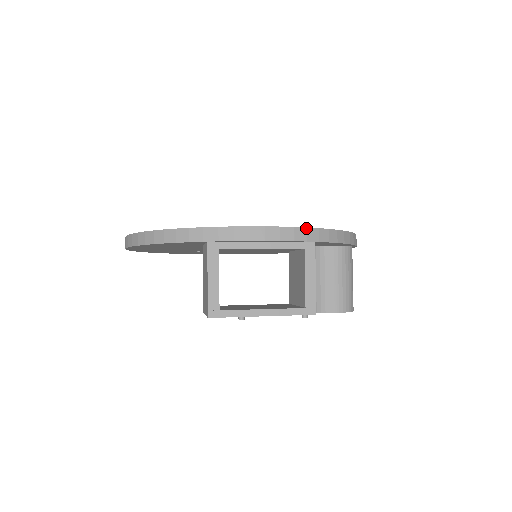
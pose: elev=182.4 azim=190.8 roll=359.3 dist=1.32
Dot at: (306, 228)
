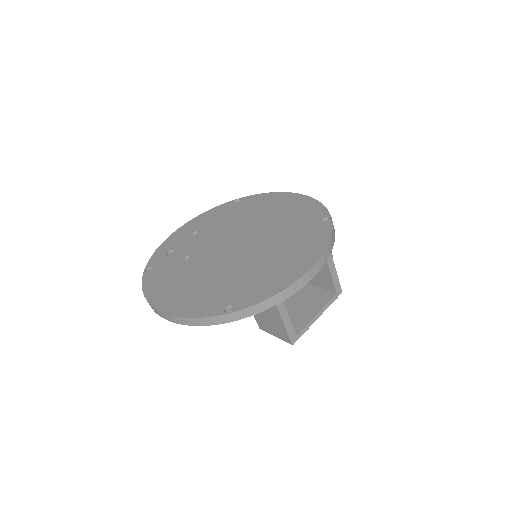
Dot at: (327, 248)
